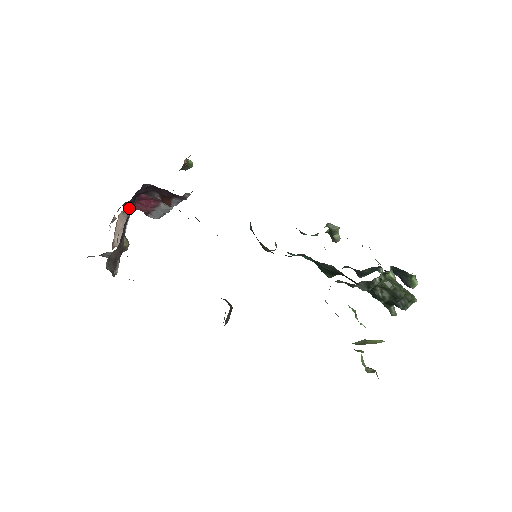
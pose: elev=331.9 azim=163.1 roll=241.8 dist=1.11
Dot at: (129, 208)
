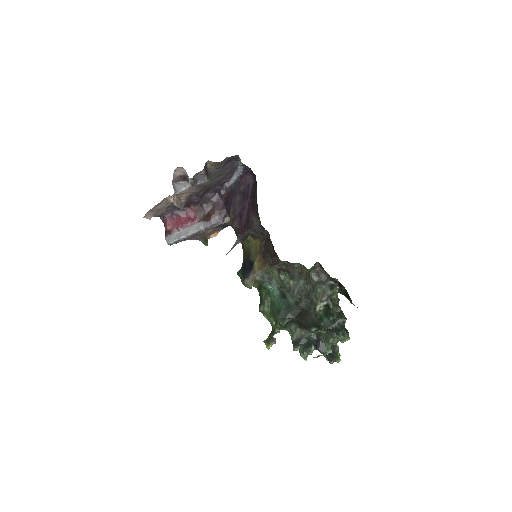
Dot at: (200, 191)
